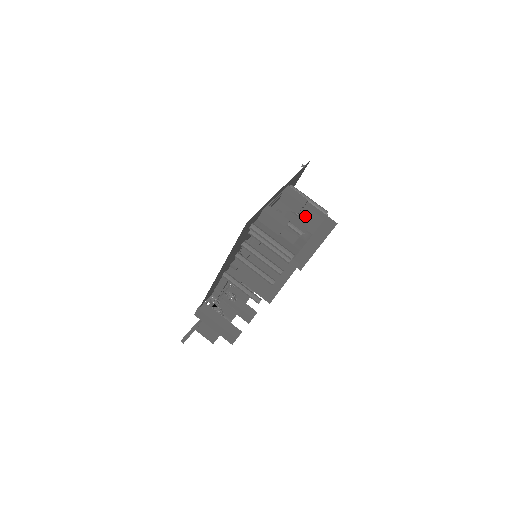
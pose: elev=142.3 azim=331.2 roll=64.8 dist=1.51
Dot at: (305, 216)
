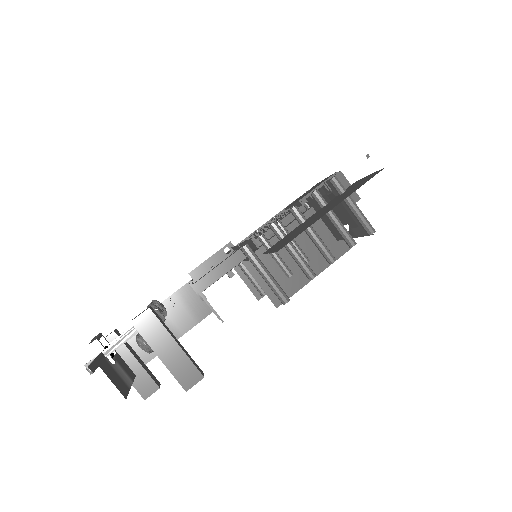
Dot at: (331, 223)
